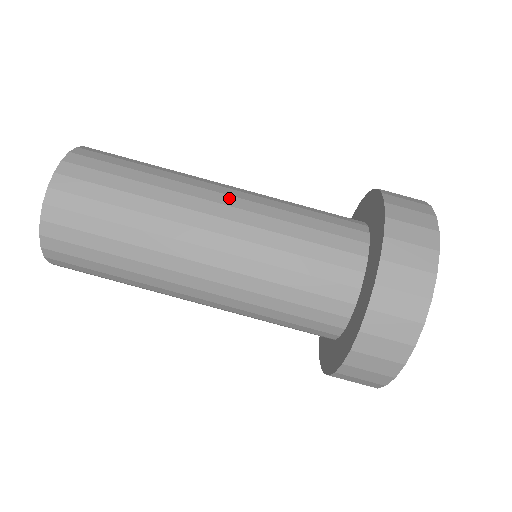
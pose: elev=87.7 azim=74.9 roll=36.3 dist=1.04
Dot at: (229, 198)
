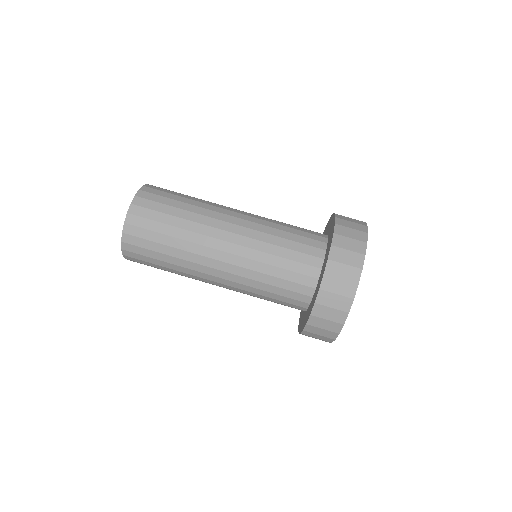
Dot at: (240, 215)
